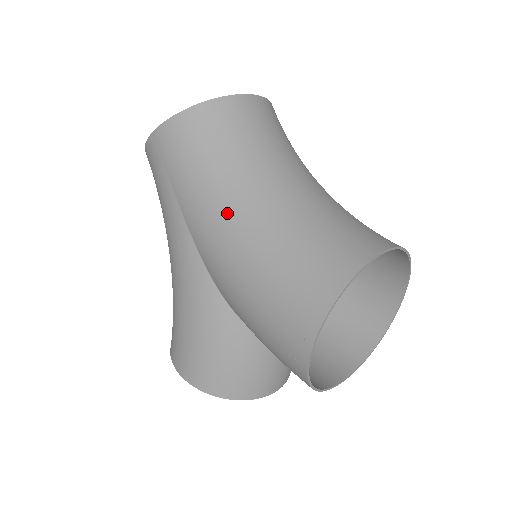
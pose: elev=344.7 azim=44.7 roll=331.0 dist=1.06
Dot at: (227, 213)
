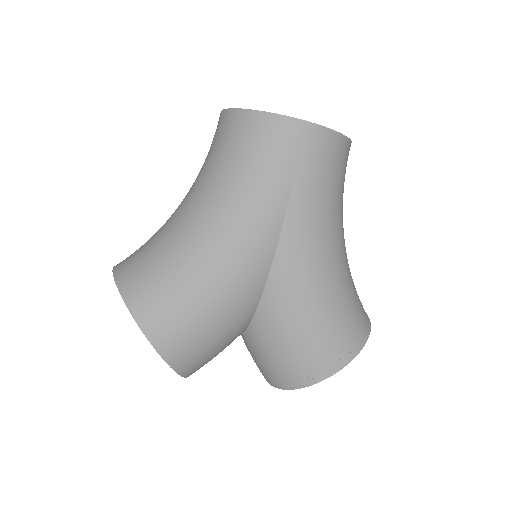
Dot at: (328, 243)
